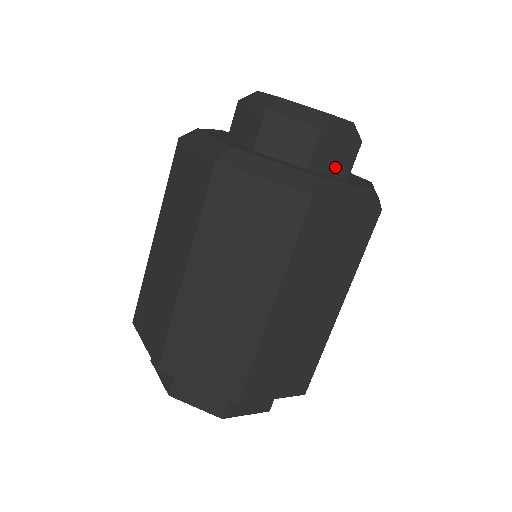
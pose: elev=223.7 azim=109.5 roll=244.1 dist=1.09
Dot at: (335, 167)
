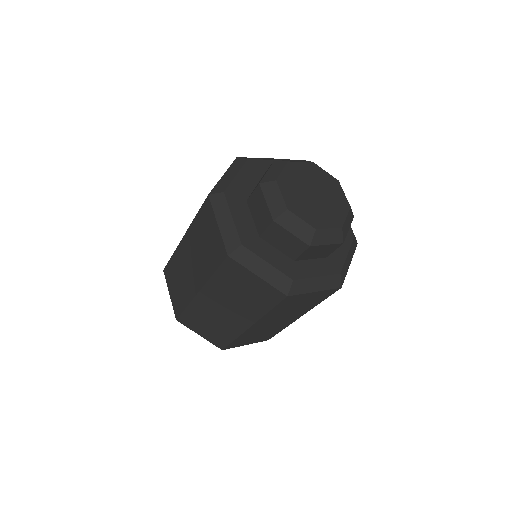
Dot at: (317, 255)
